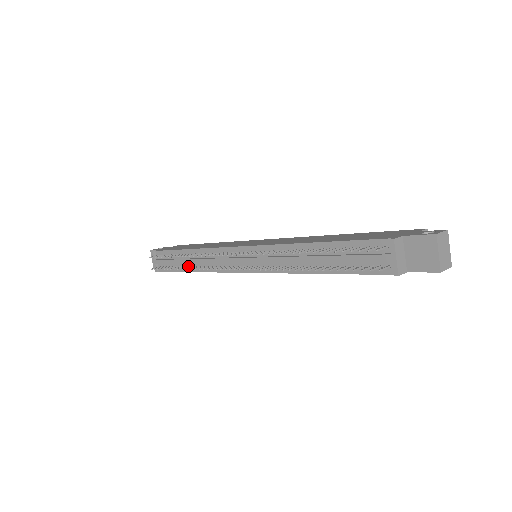
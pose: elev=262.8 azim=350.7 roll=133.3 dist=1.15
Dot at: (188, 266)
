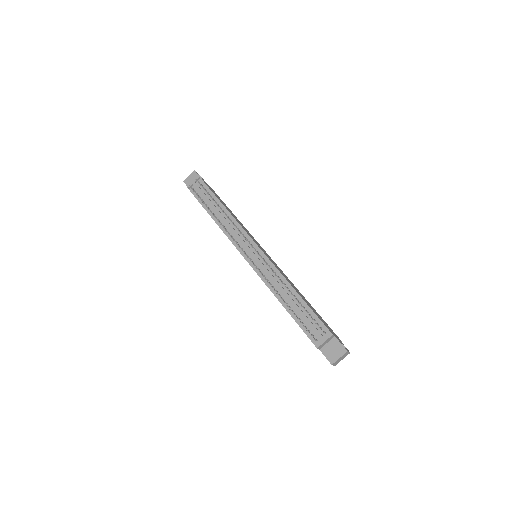
Dot at: (213, 212)
